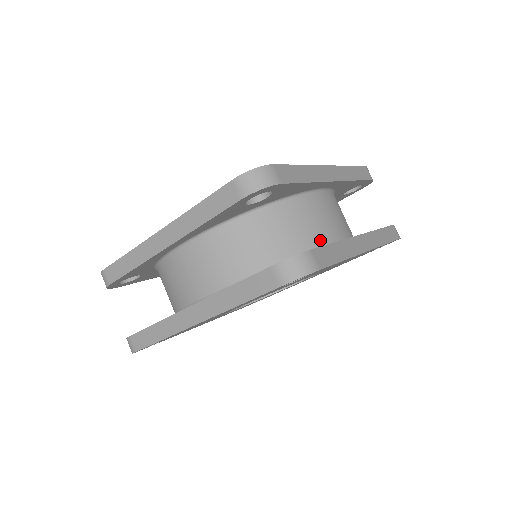
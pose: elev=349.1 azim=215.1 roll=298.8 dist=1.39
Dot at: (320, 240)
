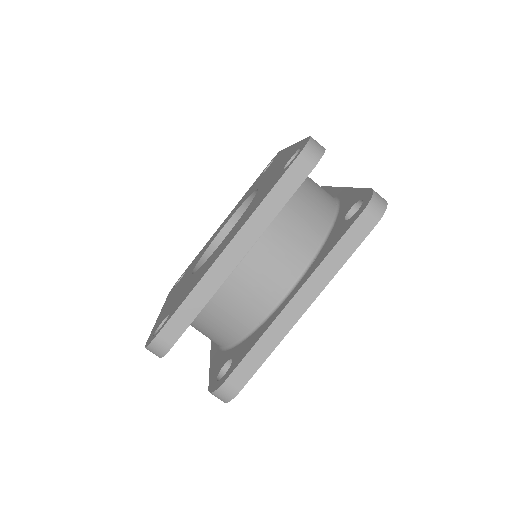
Dot at: (331, 199)
